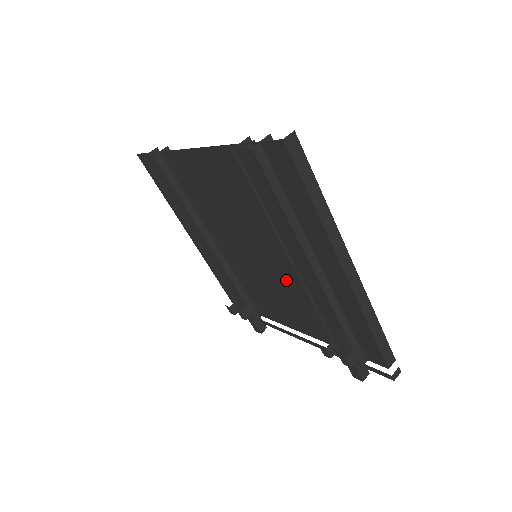
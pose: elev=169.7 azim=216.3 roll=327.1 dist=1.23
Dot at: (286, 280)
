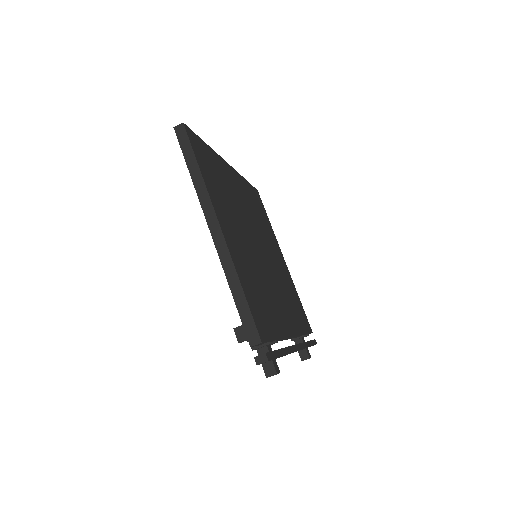
Dot at: occluded
